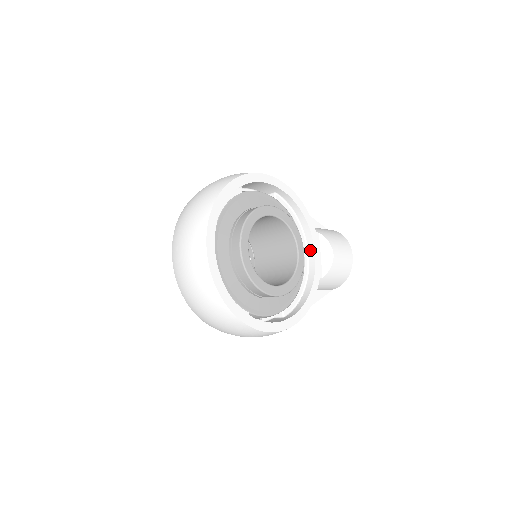
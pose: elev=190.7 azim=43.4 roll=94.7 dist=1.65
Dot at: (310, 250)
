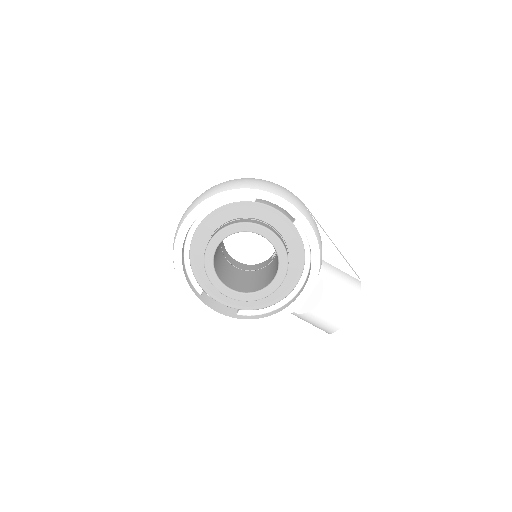
Dot at: (304, 285)
